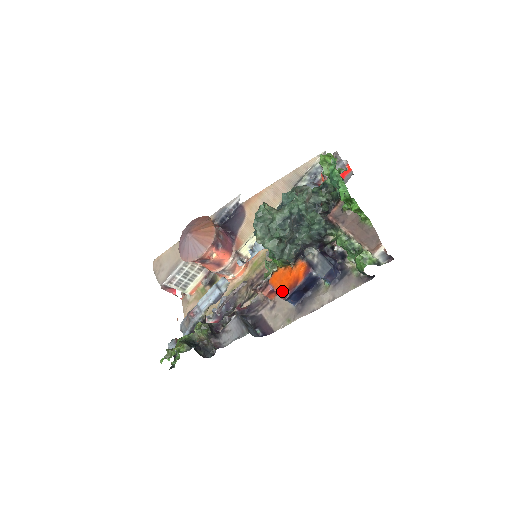
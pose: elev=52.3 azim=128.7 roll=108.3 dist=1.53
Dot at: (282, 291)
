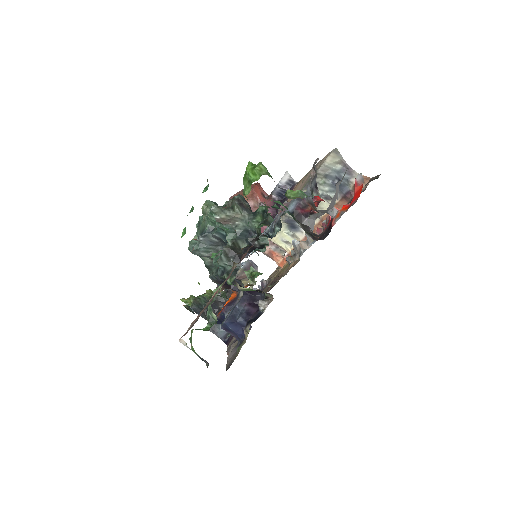
Dot at: occluded
